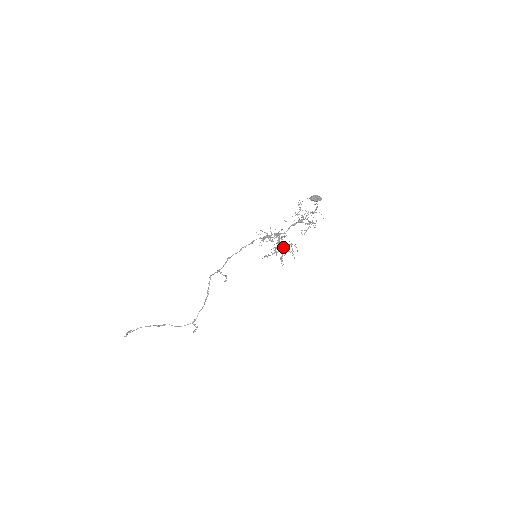
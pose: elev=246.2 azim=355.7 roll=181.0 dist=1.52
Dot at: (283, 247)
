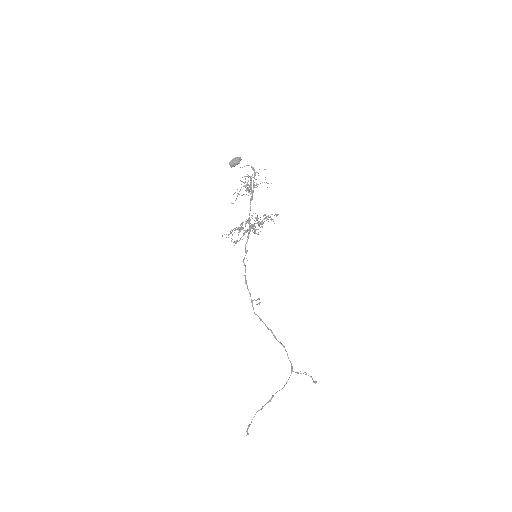
Dot at: (259, 224)
